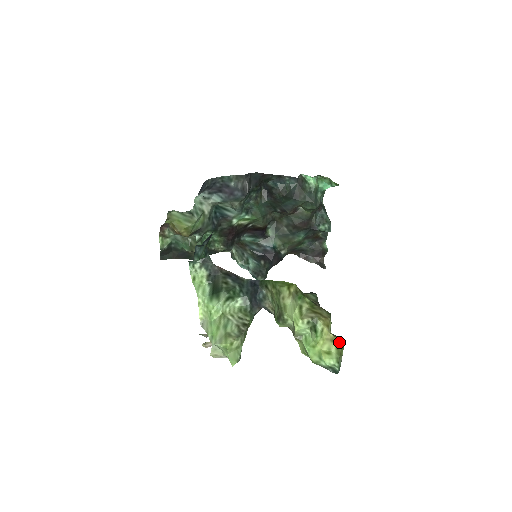
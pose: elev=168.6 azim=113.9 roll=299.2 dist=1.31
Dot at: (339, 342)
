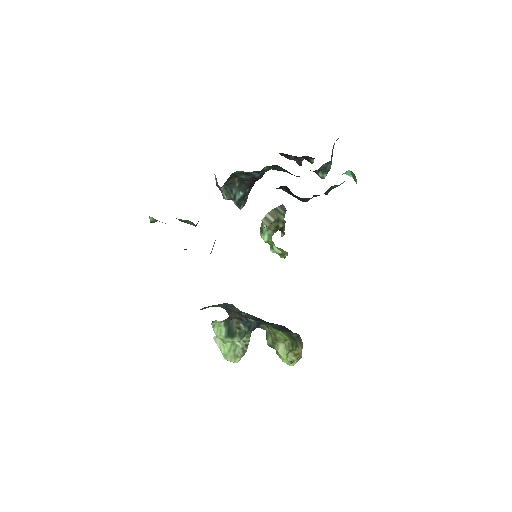
Dot at: occluded
